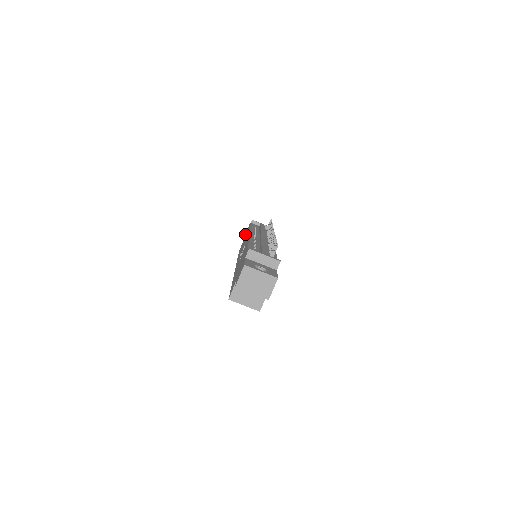
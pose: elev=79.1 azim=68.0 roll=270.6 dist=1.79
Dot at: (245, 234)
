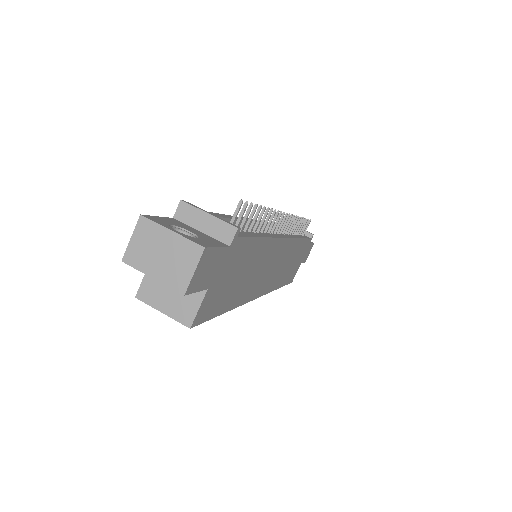
Dot at: occluded
